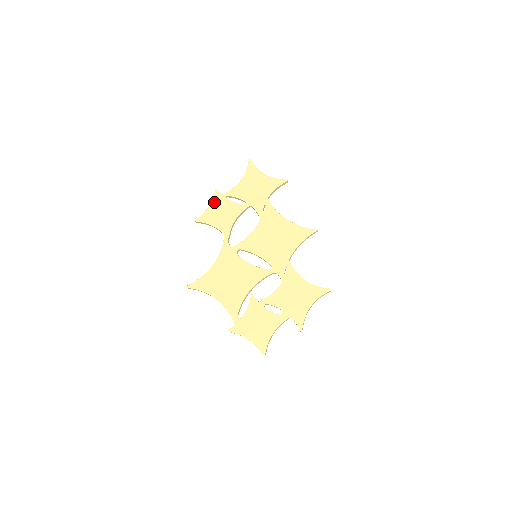
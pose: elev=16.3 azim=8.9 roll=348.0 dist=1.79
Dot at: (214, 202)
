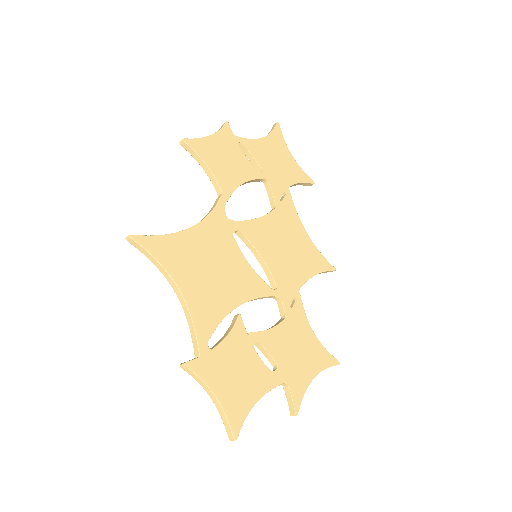
Dot at: (220, 136)
